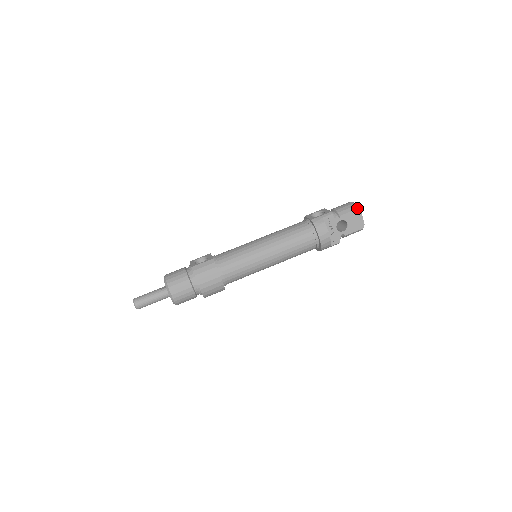
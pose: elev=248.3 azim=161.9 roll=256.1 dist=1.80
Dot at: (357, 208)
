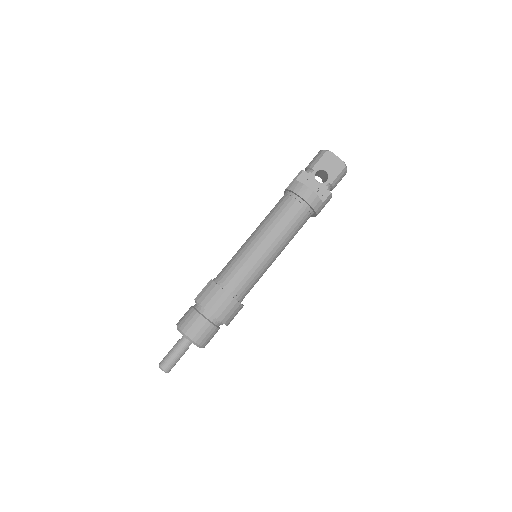
Dot at: (325, 151)
